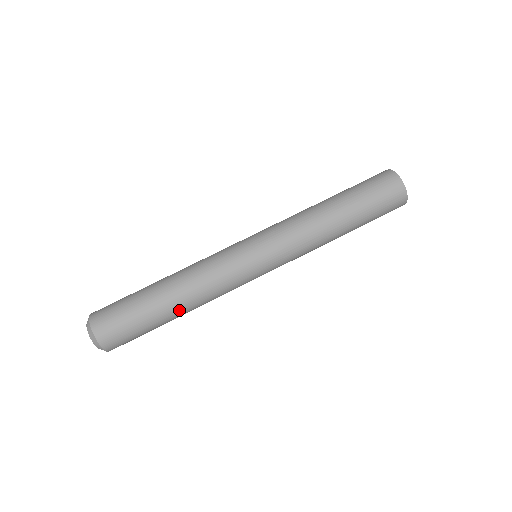
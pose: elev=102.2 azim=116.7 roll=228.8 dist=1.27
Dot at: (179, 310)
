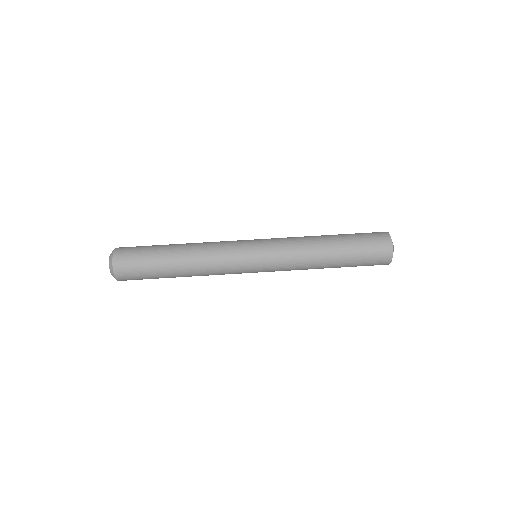
Dot at: (182, 275)
